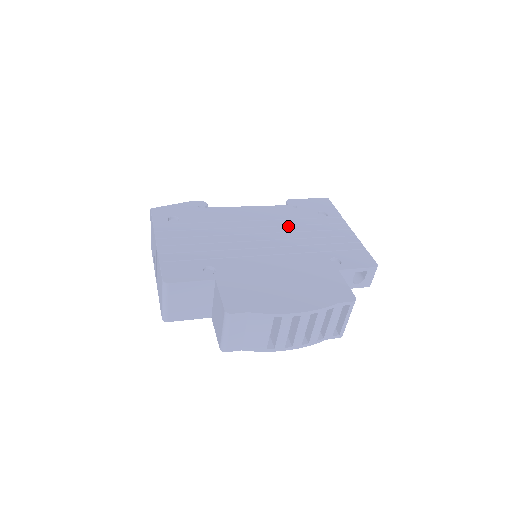
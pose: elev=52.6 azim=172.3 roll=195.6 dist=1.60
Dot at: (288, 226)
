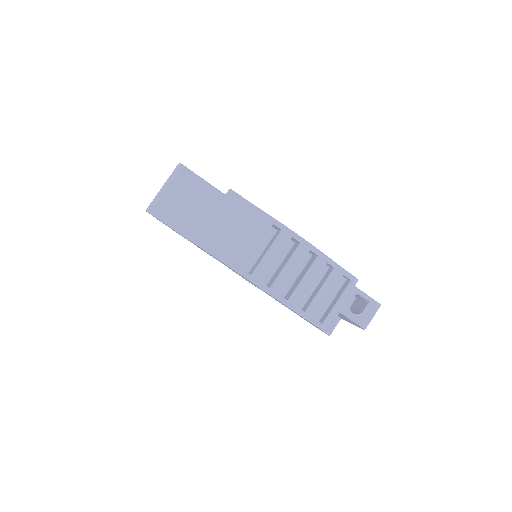
Dot at: occluded
